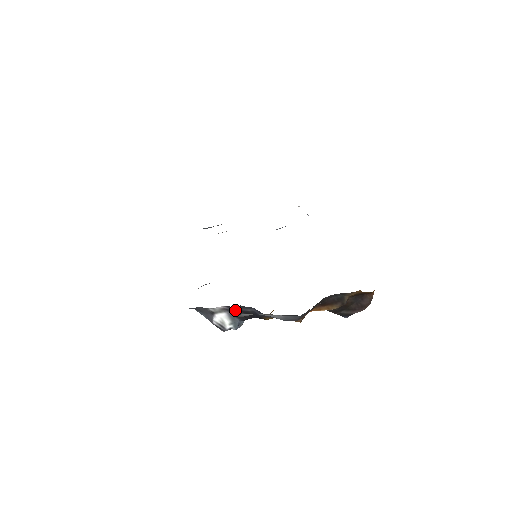
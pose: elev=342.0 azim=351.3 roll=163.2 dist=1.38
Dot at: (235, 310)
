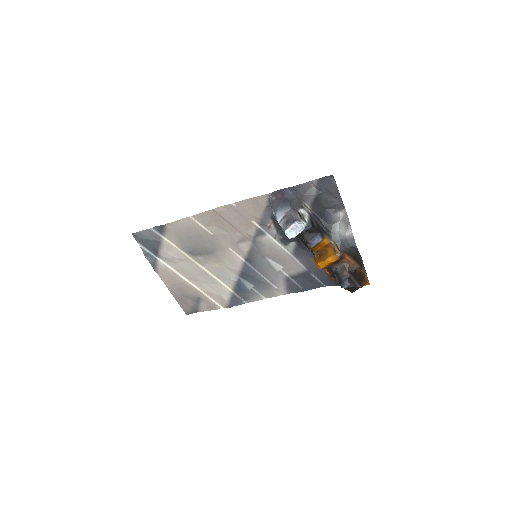
Dot at: (313, 219)
